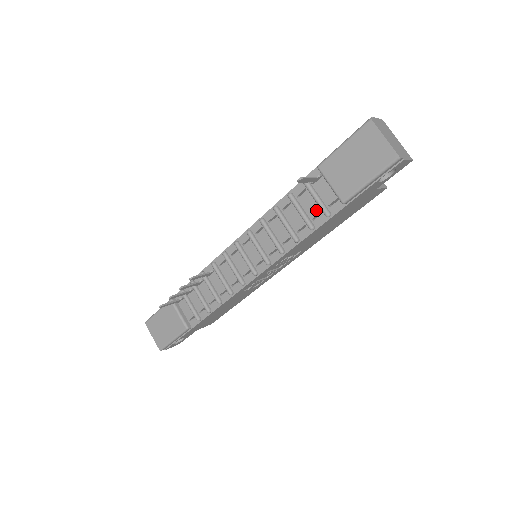
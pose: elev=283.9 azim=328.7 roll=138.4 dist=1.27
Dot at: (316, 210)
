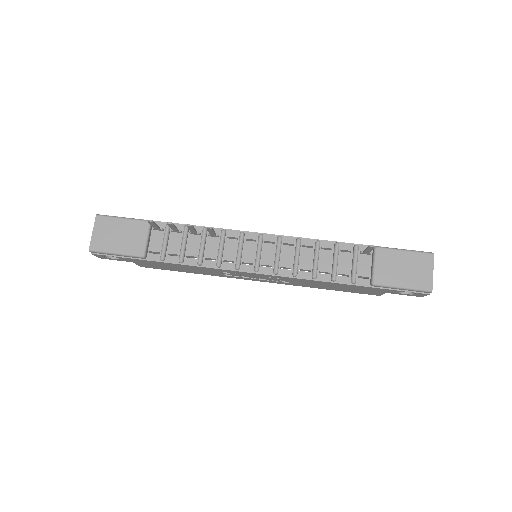
Dot at: (347, 271)
